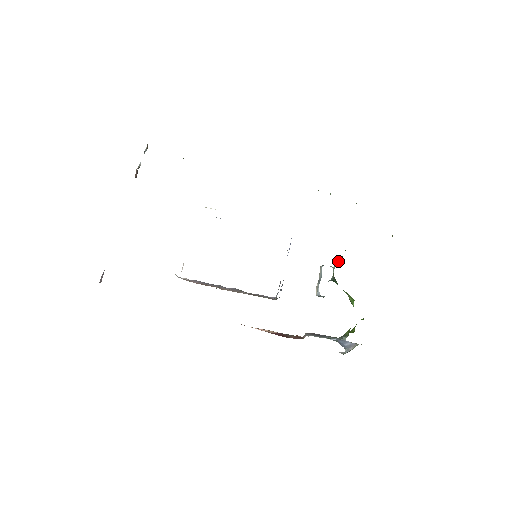
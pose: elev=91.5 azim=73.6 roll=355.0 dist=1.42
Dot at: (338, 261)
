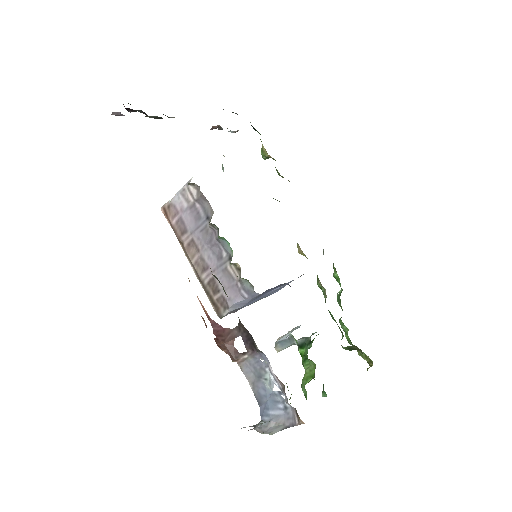
Dot at: occluded
